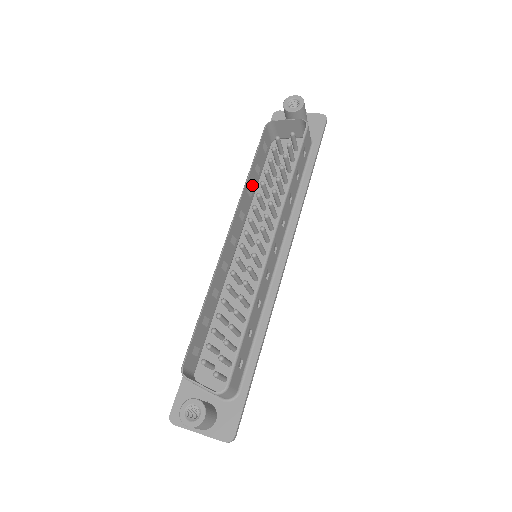
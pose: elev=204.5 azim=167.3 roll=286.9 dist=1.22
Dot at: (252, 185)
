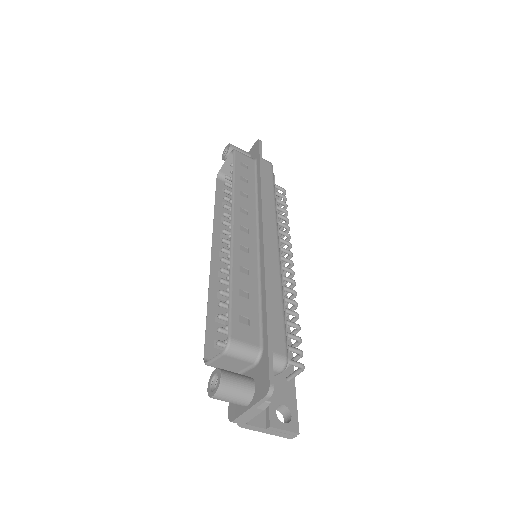
Dot at: occluded
